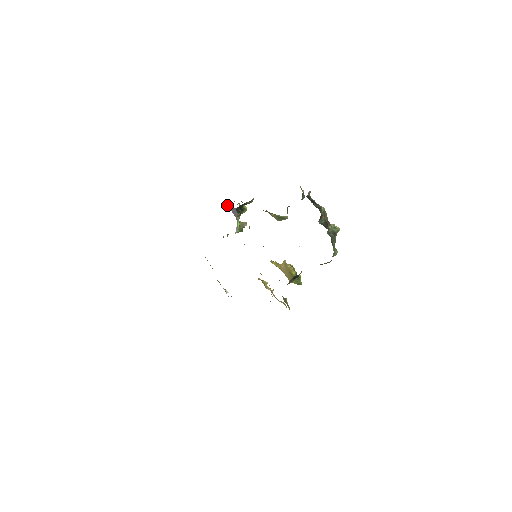
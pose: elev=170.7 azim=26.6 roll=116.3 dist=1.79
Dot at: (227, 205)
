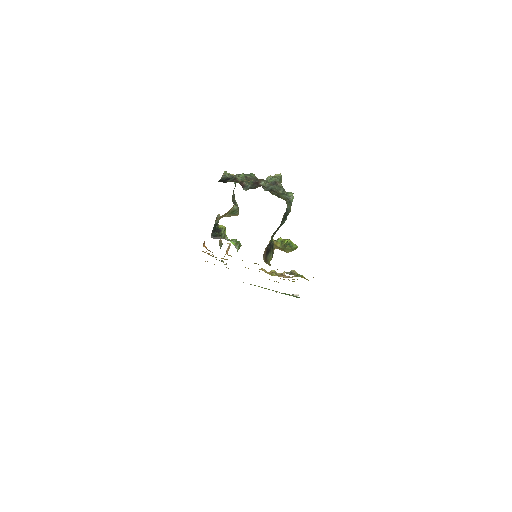
Dot at: occluded
